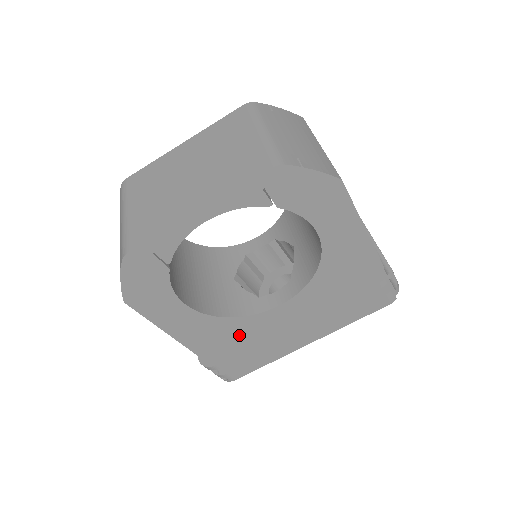
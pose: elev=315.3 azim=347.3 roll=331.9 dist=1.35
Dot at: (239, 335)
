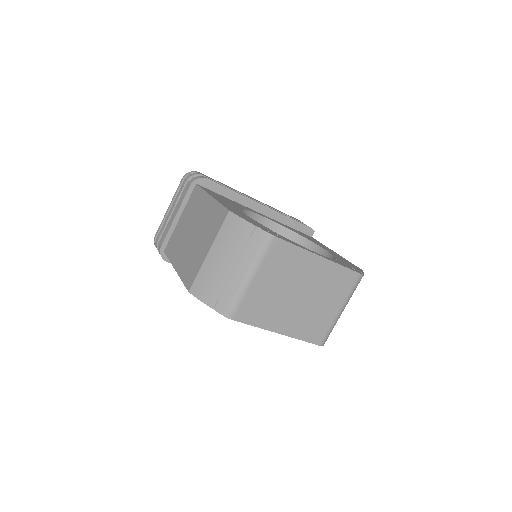
Dot at: occluded
